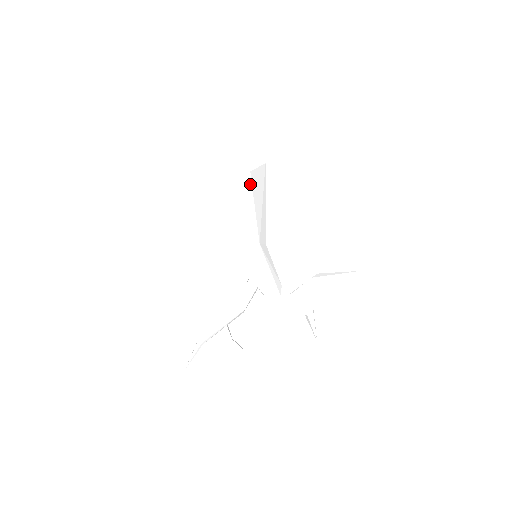
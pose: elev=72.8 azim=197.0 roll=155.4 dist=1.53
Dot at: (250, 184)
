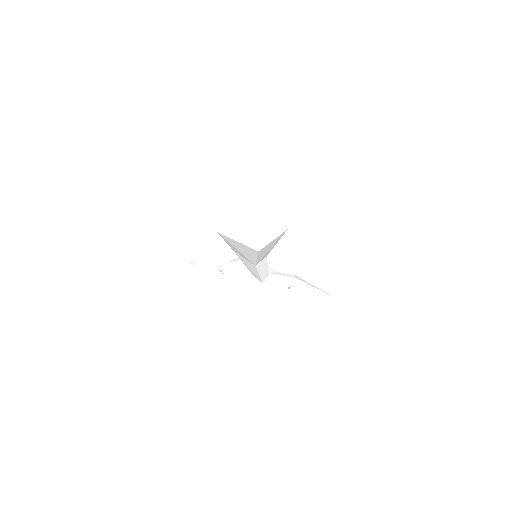
Dot at: (256, 253)
